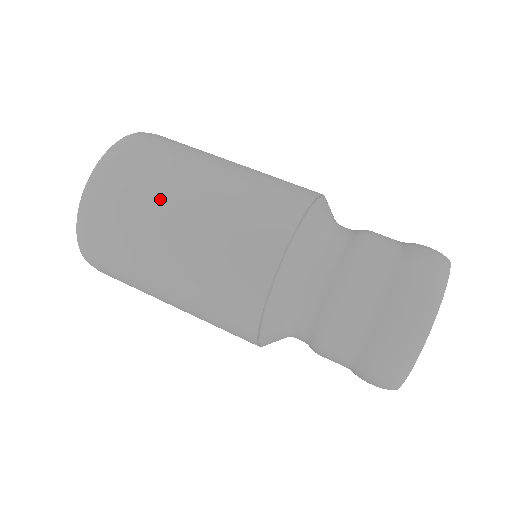
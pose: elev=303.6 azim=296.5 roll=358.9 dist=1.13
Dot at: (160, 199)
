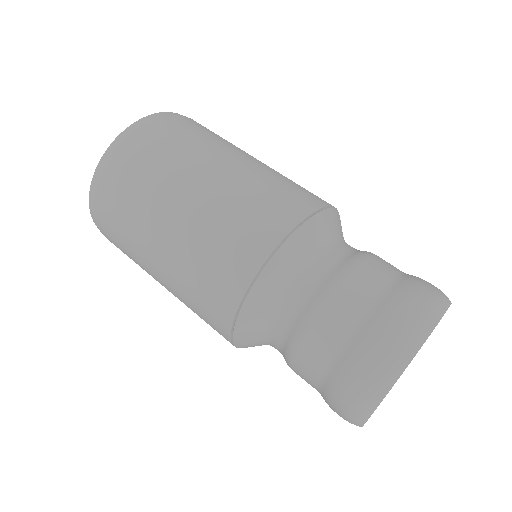
Dot at: (163, 182)
